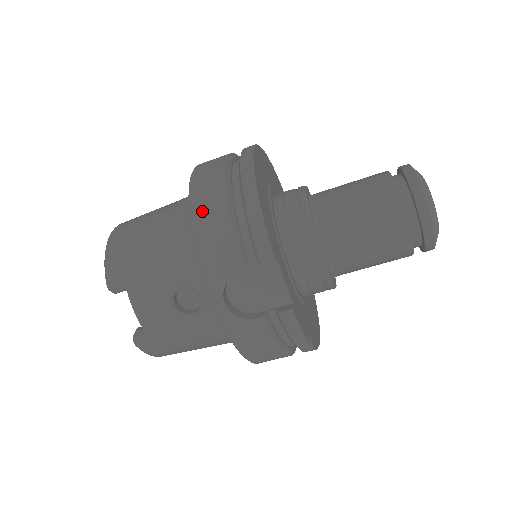
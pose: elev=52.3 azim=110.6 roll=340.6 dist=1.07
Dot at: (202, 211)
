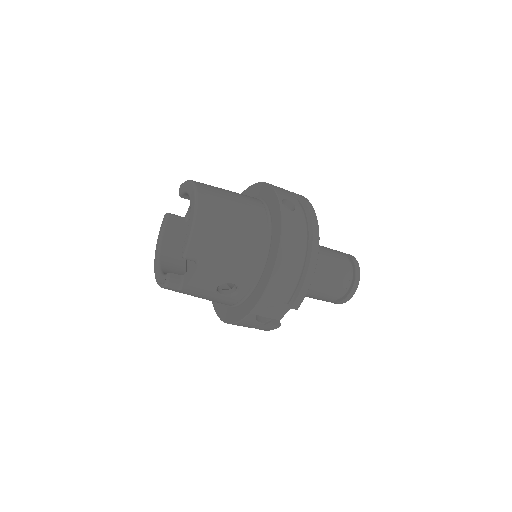
Dot at: (284, 263)
